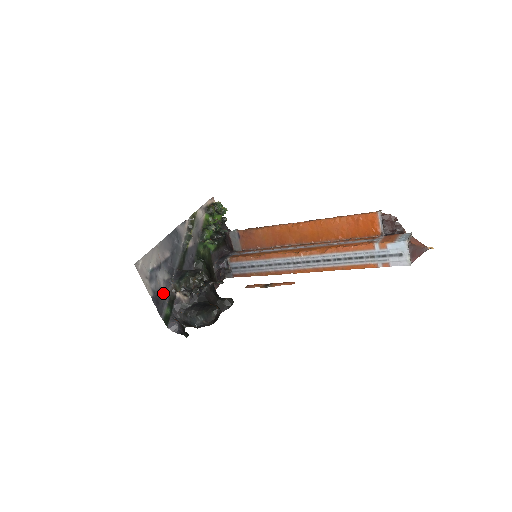
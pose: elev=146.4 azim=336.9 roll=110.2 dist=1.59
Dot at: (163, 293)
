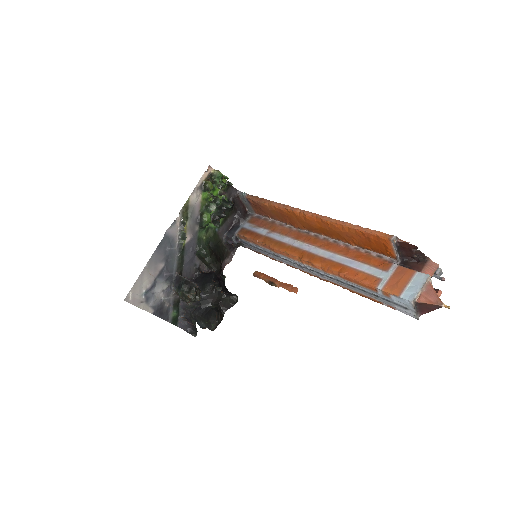
Dot at: (165, 302)
